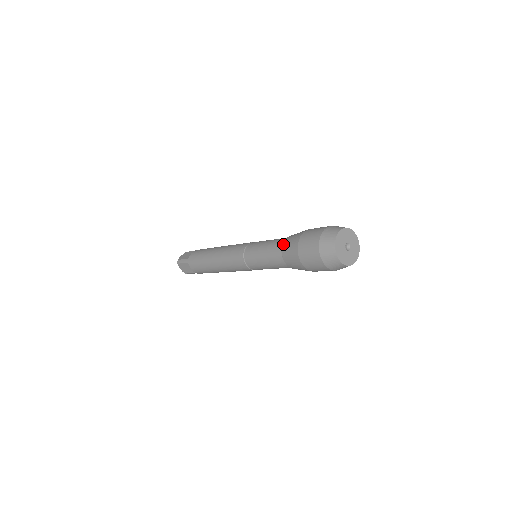
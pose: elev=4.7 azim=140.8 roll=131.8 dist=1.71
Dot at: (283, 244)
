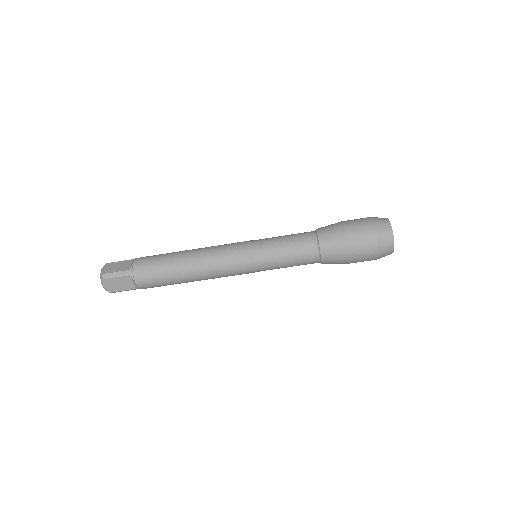
Dot at: occluded
